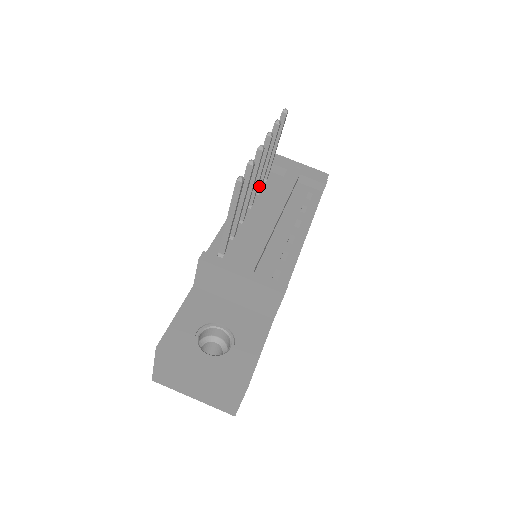
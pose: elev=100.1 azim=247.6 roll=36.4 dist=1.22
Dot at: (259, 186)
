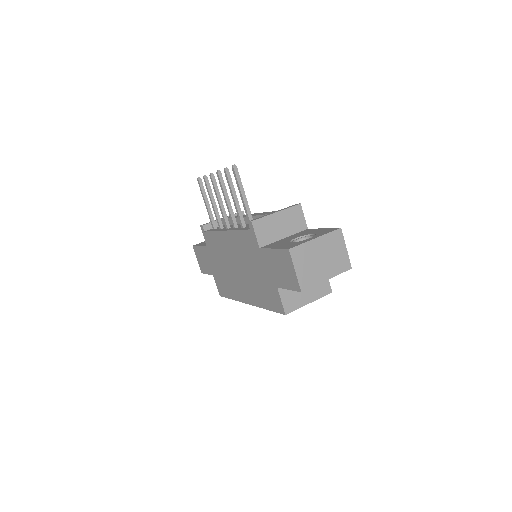
Dot at: (221, 223)
